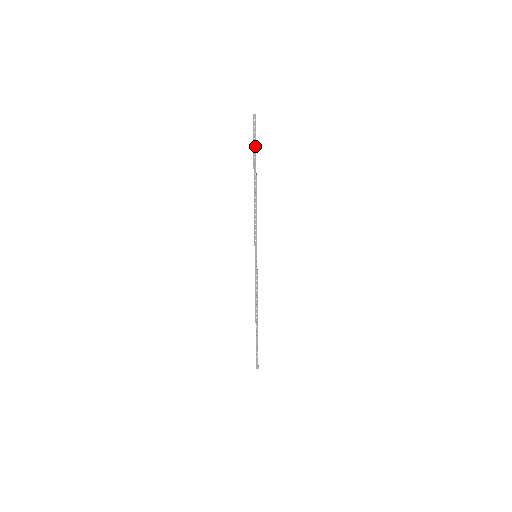
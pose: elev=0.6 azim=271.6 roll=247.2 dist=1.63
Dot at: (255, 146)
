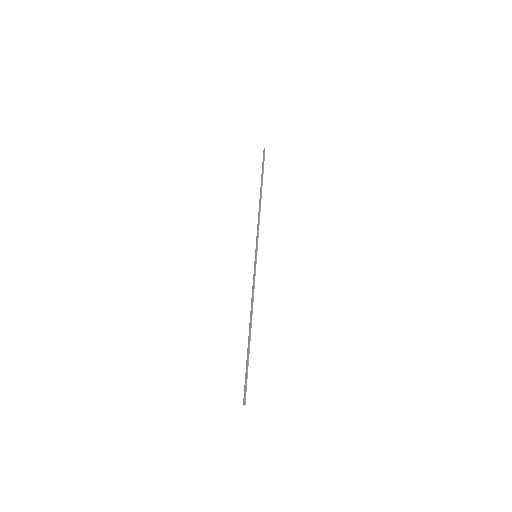
Dot at: (263, 168)
